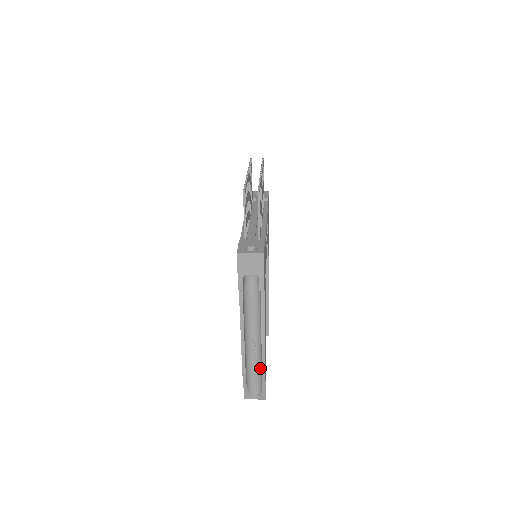
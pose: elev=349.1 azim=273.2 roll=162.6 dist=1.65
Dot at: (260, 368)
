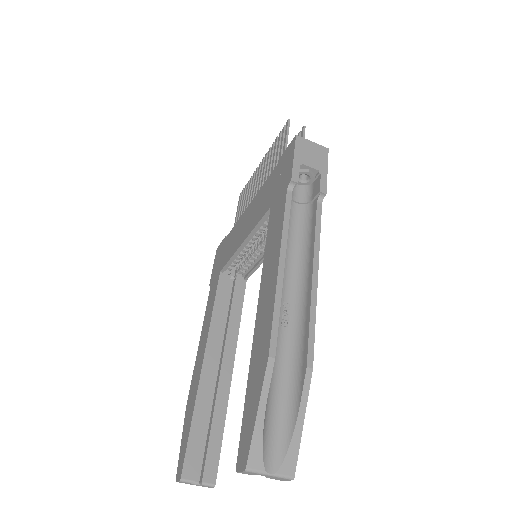
Dot at: (294, 368)
